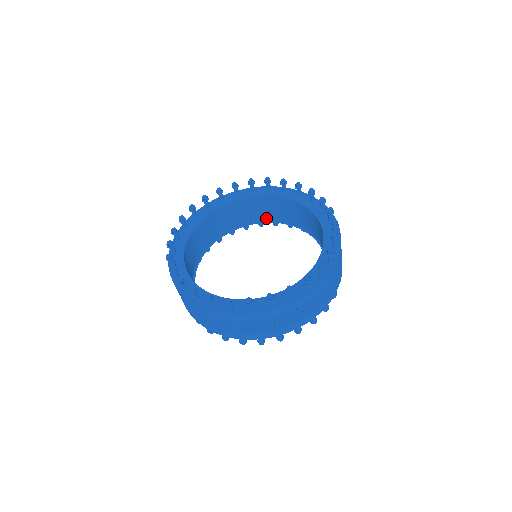
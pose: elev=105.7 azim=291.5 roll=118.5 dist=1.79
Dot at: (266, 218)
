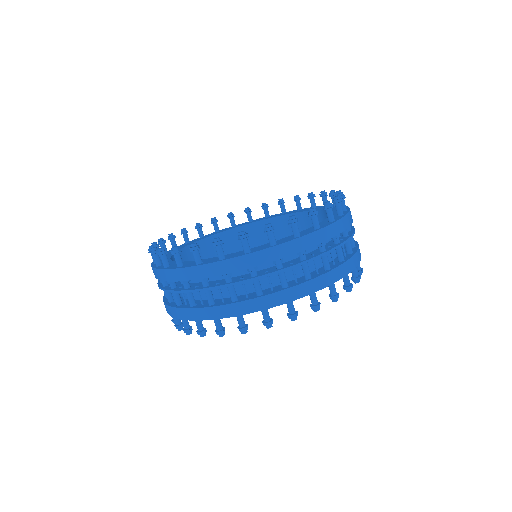
Dot at: occluded
